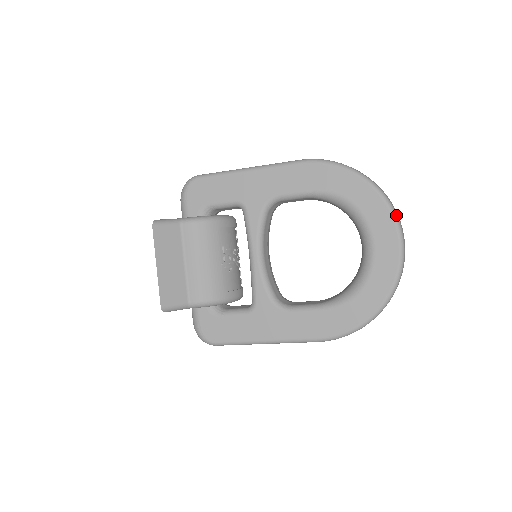
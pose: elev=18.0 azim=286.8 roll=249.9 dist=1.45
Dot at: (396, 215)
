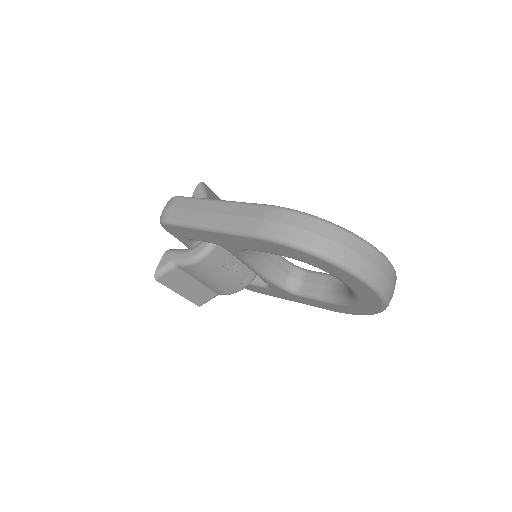
Dot at: (370, 283)
